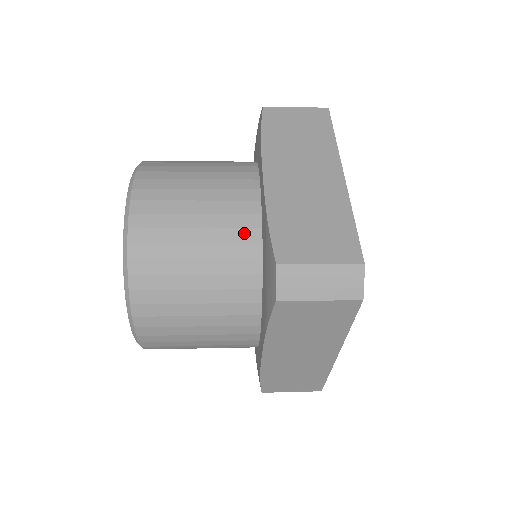
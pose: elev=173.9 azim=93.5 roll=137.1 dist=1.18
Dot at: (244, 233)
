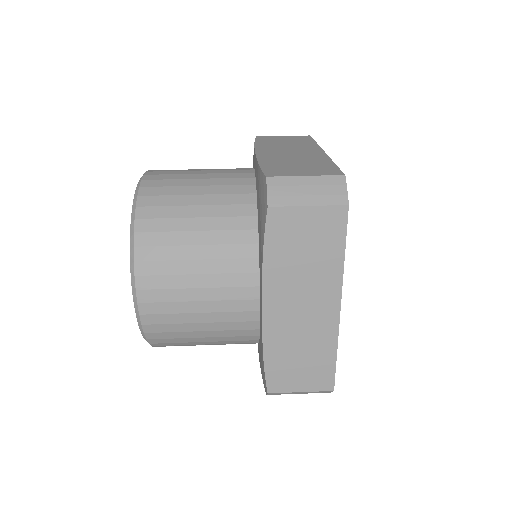
Dot at: (244, 332)
